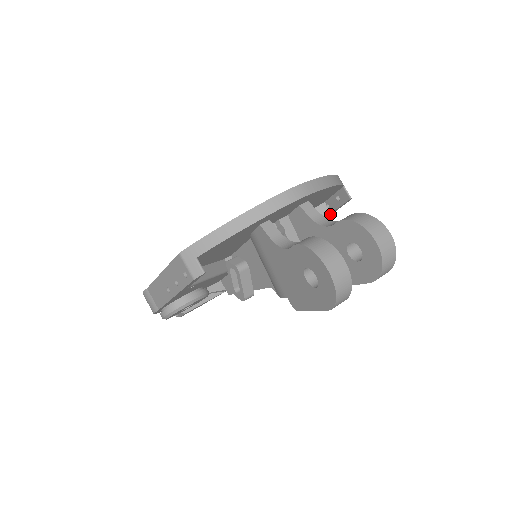
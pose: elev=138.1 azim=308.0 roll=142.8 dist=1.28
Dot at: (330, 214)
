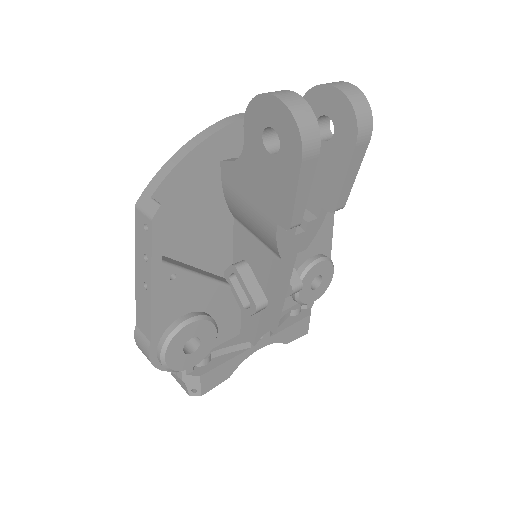
Dot at: occluded
